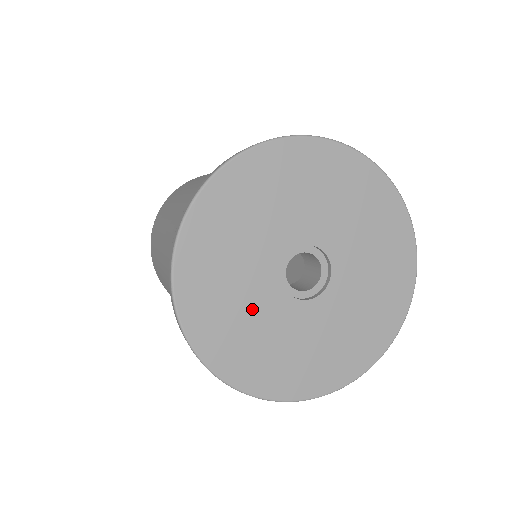
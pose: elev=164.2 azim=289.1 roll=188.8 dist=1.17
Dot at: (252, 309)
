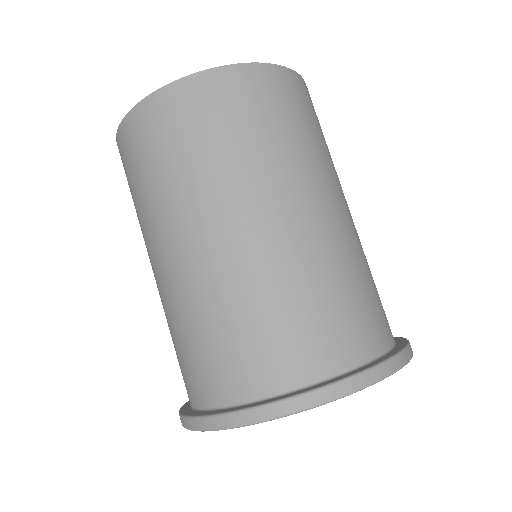
Dot at: occluded
